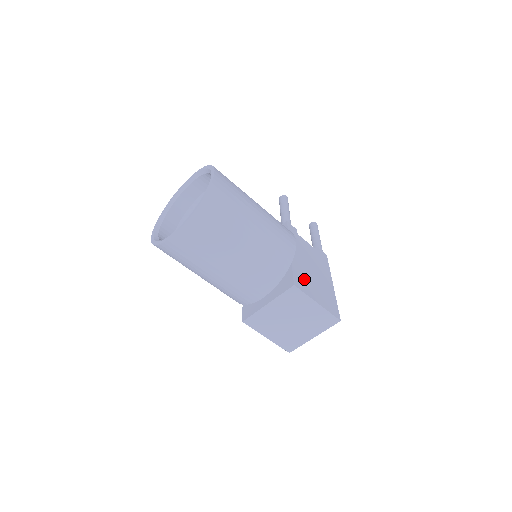
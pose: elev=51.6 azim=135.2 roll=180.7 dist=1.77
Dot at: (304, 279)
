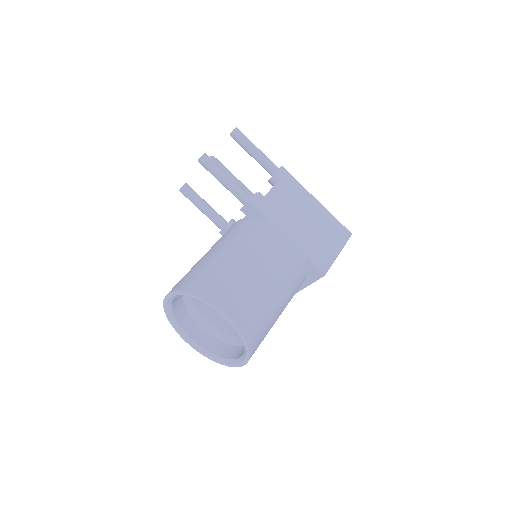
Dot at: (317, 250)
